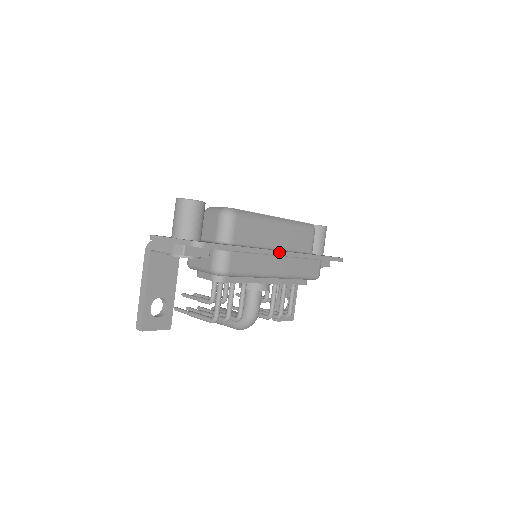
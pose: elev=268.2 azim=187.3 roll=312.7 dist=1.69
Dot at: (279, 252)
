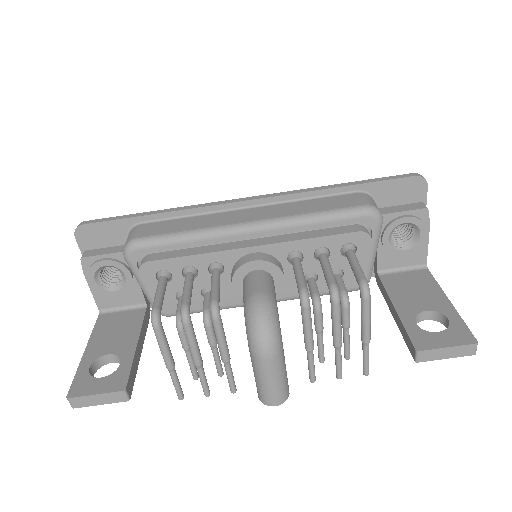
Dot at: (232, 201)
